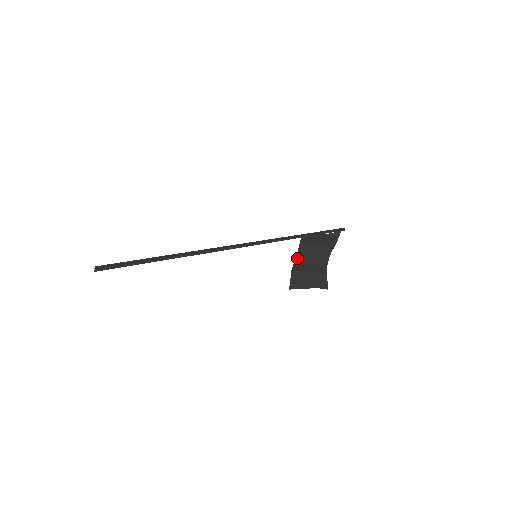
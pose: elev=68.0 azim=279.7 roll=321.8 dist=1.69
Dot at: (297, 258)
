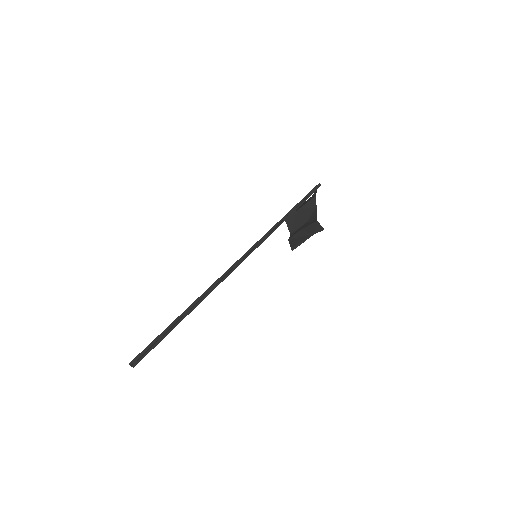
Dot at: (290, 232)
